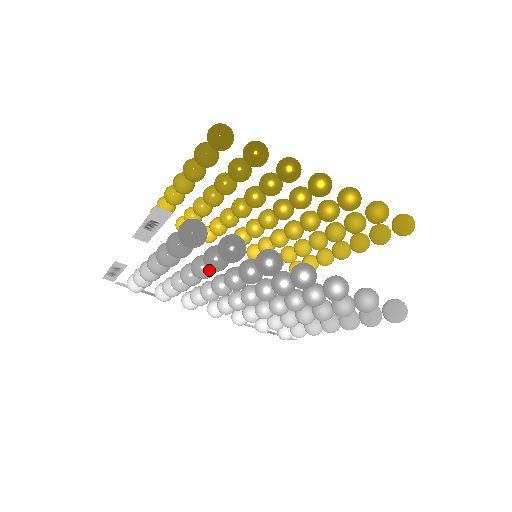
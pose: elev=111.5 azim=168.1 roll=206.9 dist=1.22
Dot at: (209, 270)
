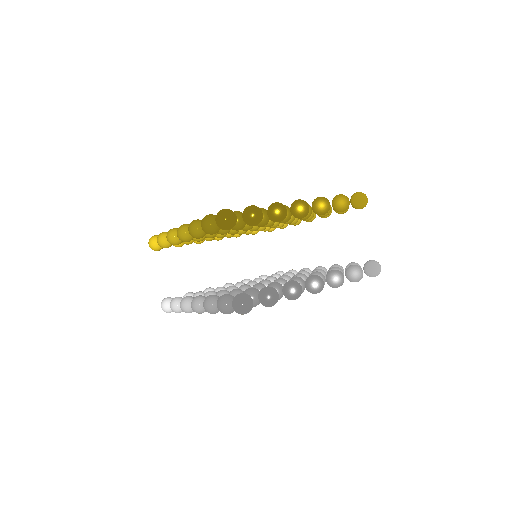
Dot at: occluded
